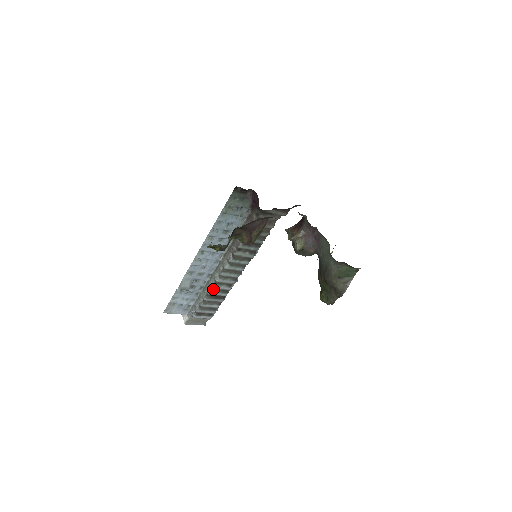
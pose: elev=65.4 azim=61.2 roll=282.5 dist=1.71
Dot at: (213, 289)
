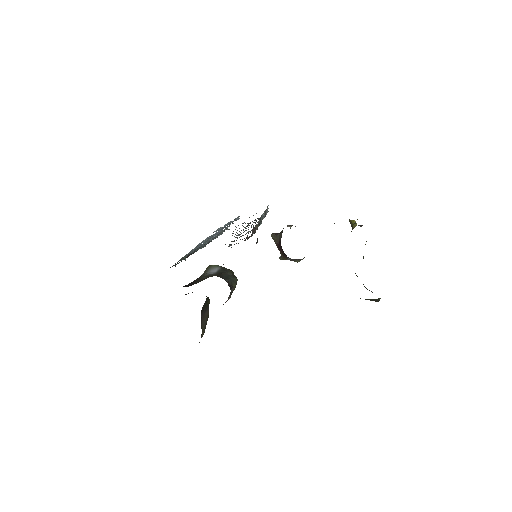
Dot at: occluded
